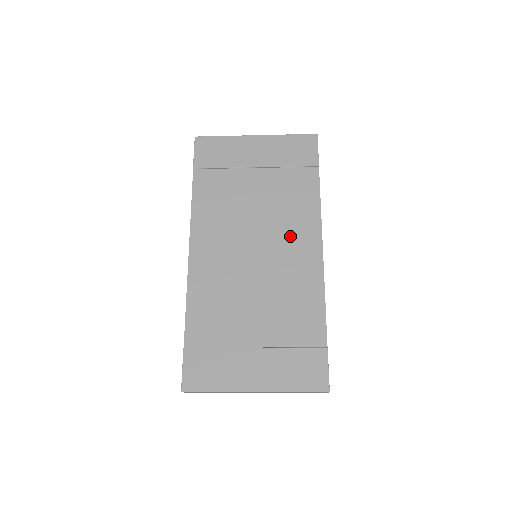
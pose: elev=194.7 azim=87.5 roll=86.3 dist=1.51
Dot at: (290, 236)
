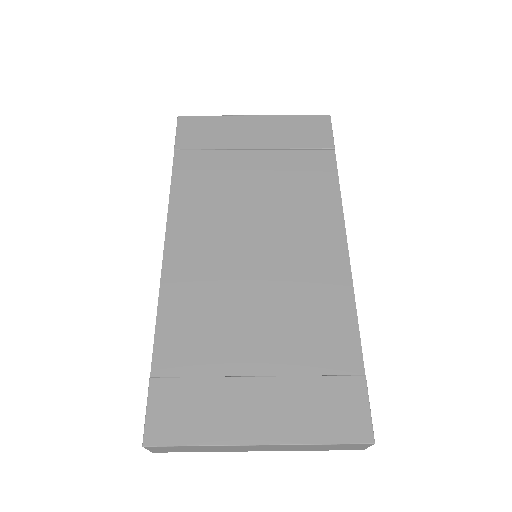
Dot at: (302, 228)
